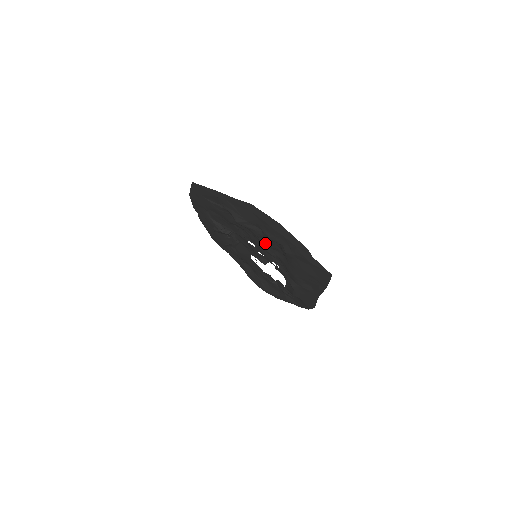
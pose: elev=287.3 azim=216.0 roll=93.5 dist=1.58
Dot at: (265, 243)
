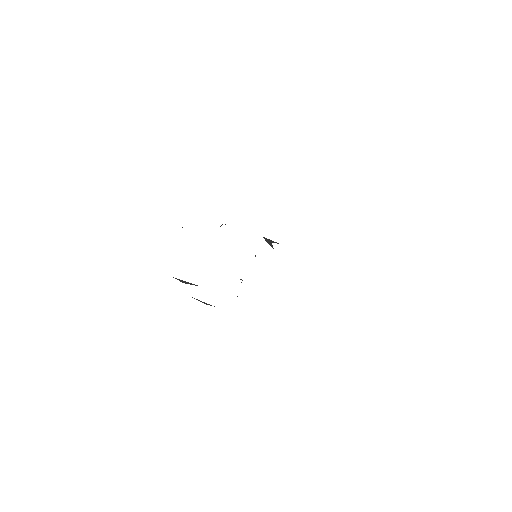
Dot at: occluded
